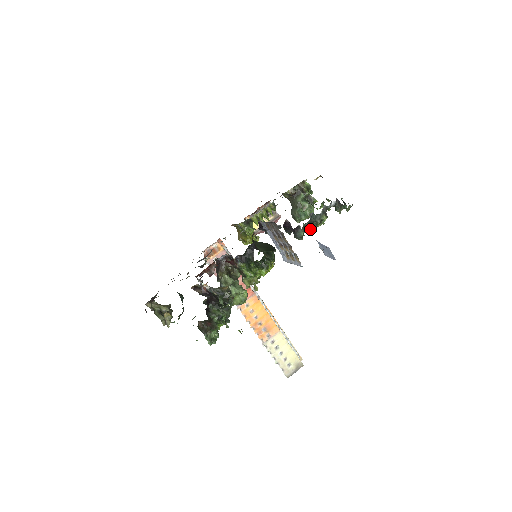
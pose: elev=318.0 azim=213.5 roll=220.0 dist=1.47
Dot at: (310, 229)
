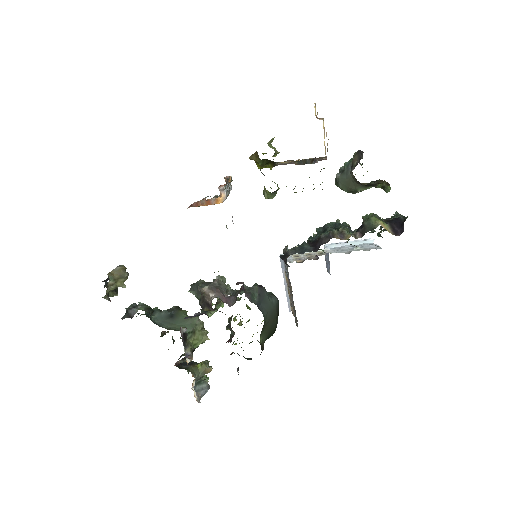
Dot at: occluded
